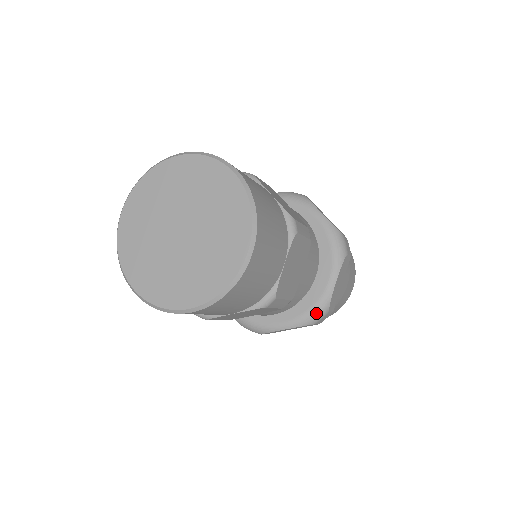
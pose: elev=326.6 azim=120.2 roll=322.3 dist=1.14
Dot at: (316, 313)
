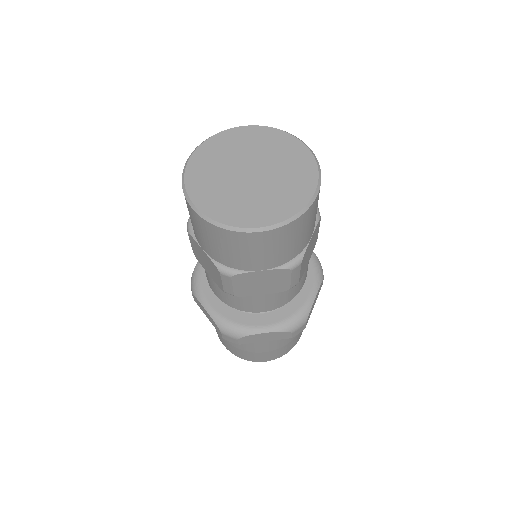
Dot at: (297, 320)
